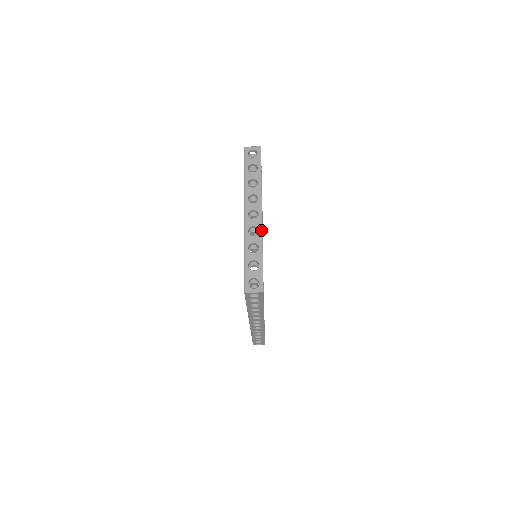
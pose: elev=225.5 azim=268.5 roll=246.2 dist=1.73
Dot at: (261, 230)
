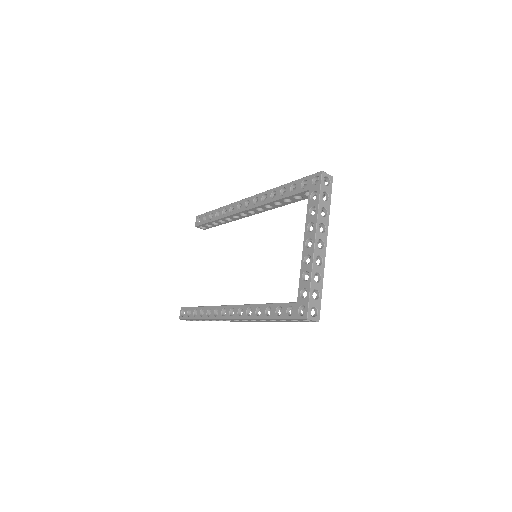
Dot at: (324, 262)
